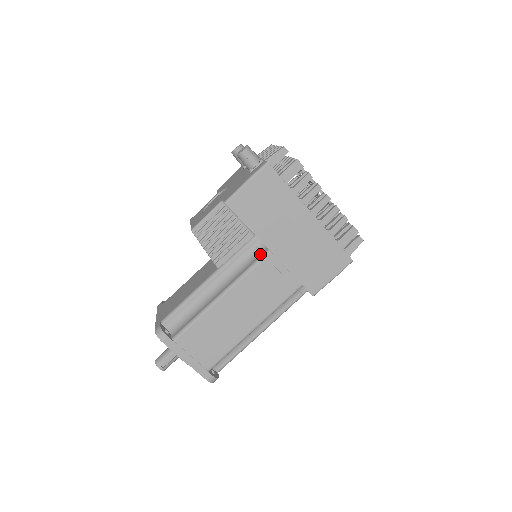
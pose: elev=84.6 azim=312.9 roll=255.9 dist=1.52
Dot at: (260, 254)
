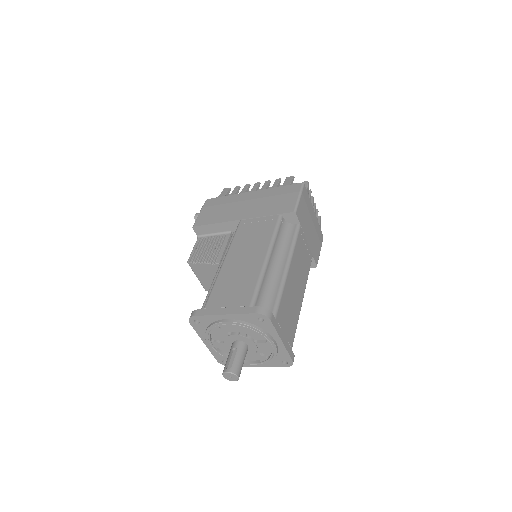
Dot at: occluded
